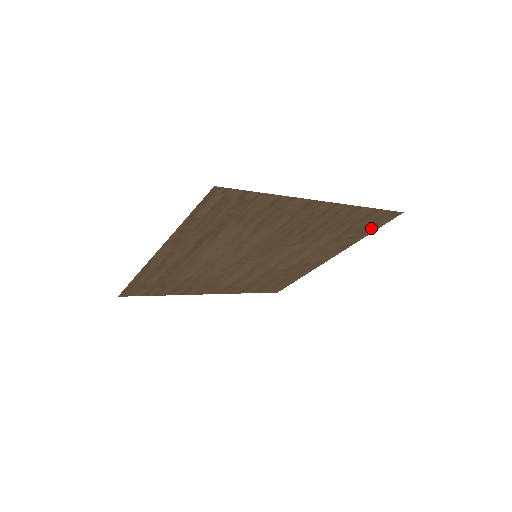
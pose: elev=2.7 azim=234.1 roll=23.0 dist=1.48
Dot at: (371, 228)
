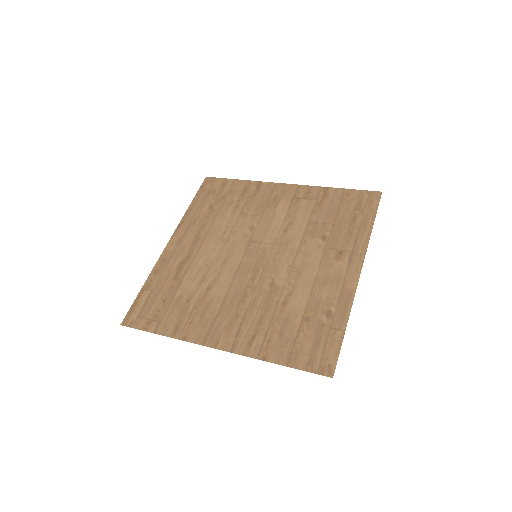
Dot at: (331, 337)
